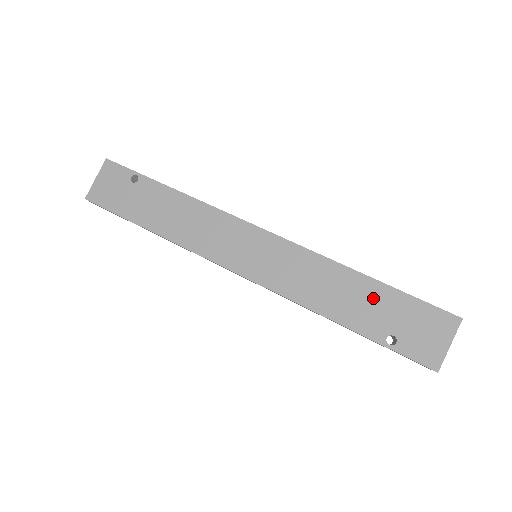
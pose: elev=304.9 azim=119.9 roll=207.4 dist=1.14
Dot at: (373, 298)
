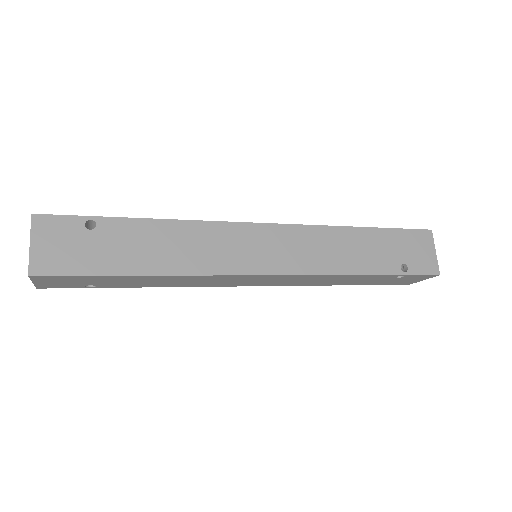
Dot at: (377, 242)
